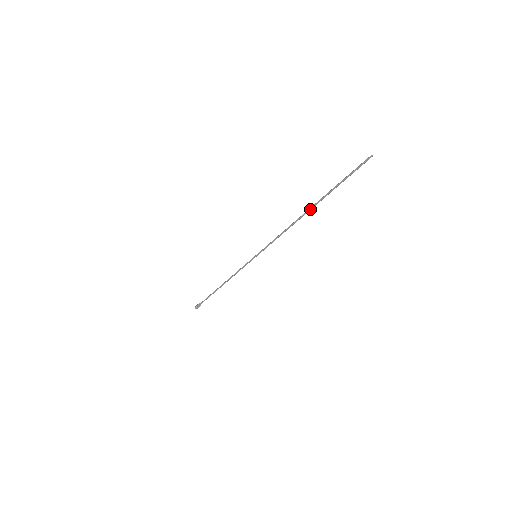
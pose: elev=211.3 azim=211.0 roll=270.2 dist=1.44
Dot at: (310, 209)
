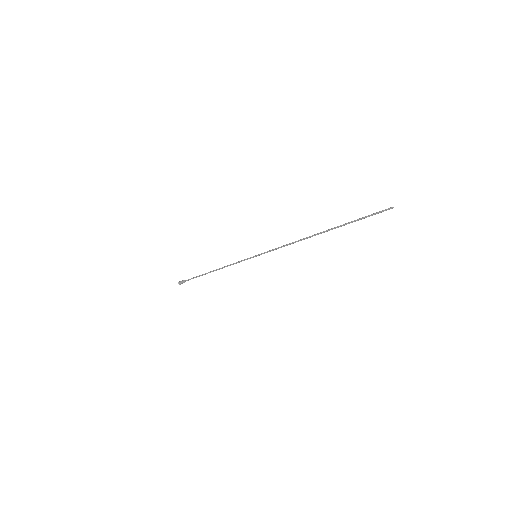
Dot at: occluded
